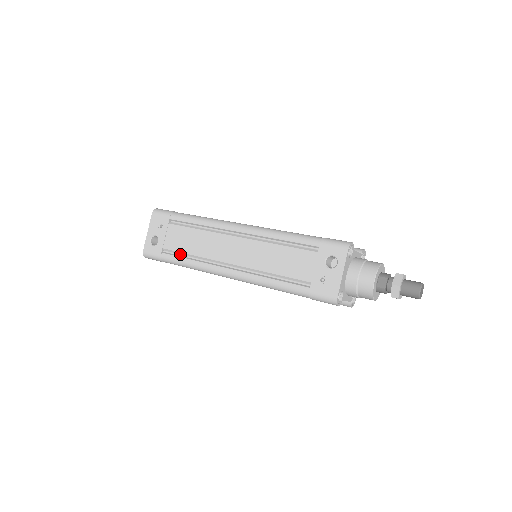
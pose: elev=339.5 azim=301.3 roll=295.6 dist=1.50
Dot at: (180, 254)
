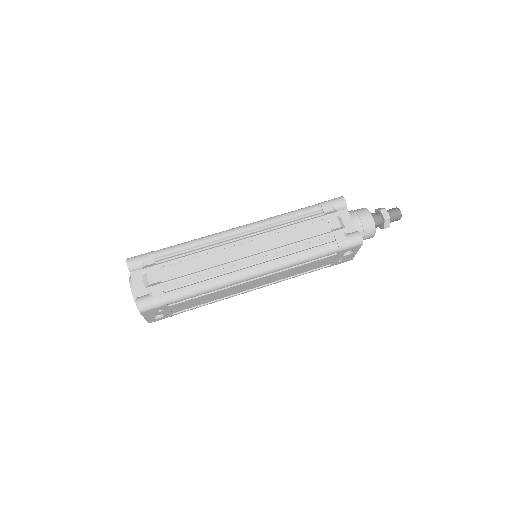
Dot at: (195, 305)
